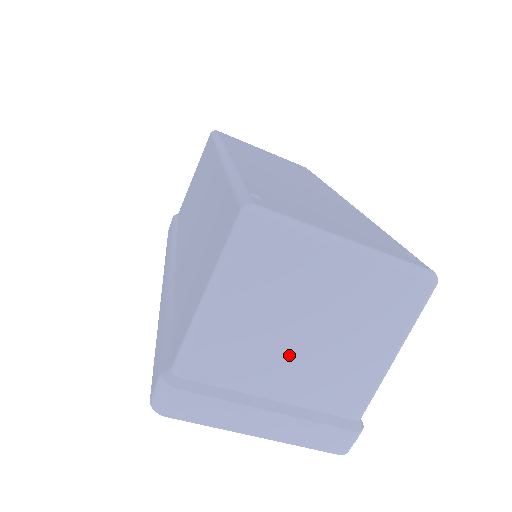
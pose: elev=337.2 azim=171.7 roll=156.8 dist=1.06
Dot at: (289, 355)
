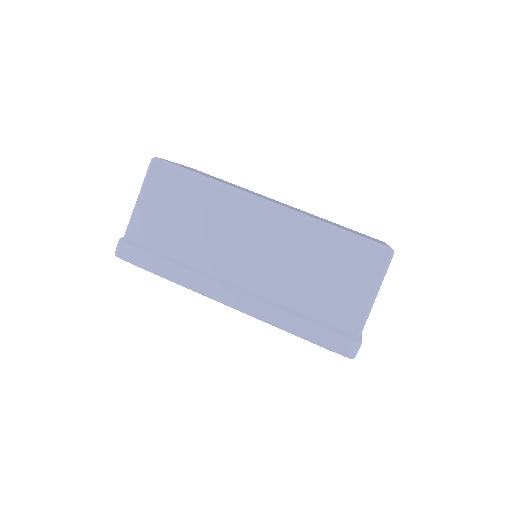
Dot at: occluded
